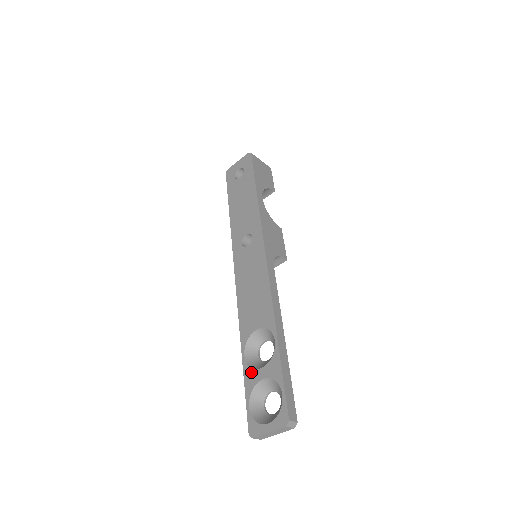
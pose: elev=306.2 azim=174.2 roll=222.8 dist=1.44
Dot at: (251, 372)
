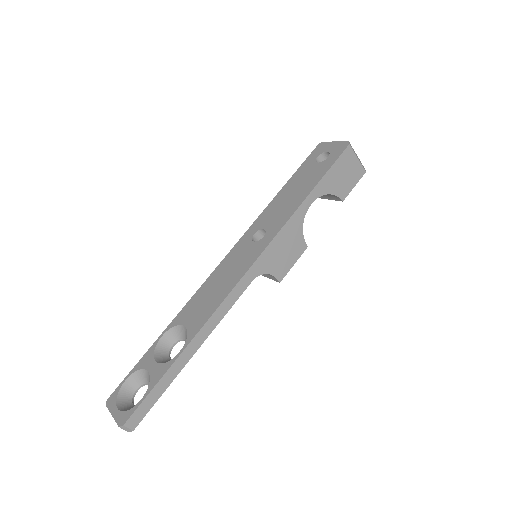
Dot at: (151, 355)
